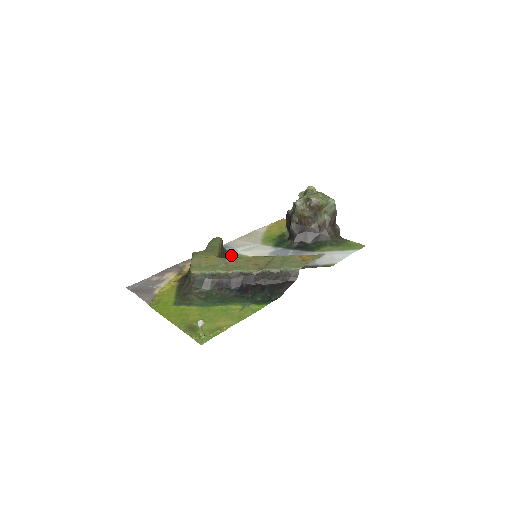
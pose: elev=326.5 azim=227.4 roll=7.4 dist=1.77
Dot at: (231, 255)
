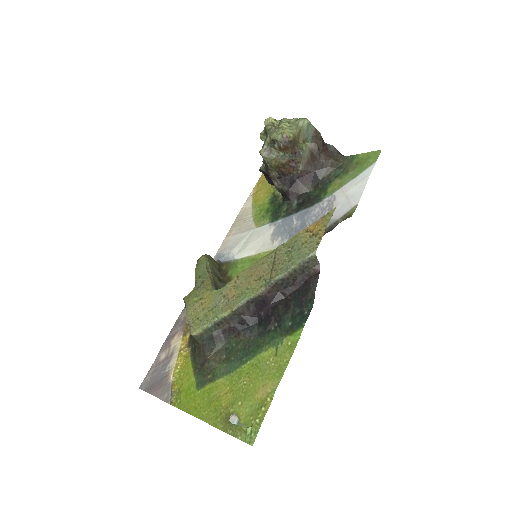
Dot at: (229, 267)
